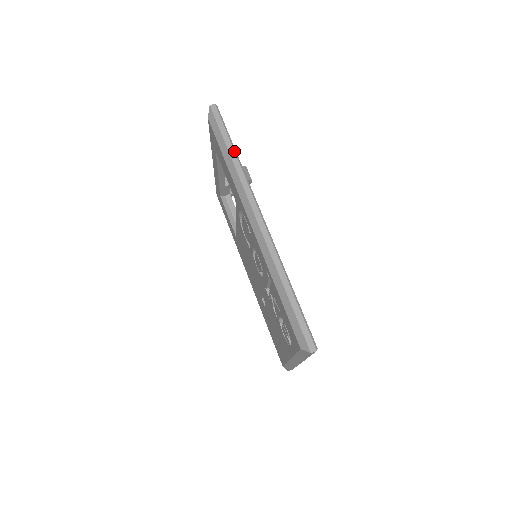
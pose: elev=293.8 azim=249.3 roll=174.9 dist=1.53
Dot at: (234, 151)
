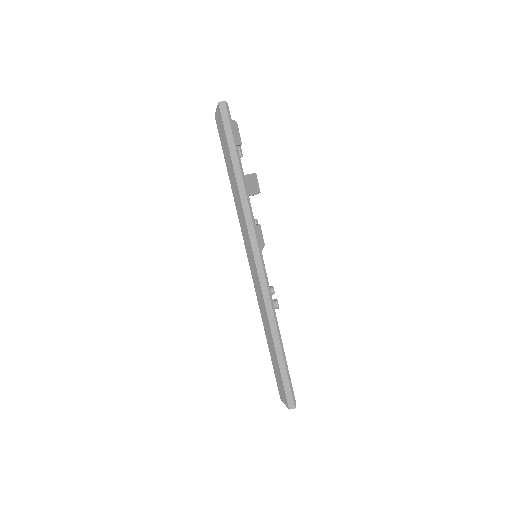
Dot at: (241, 174)
